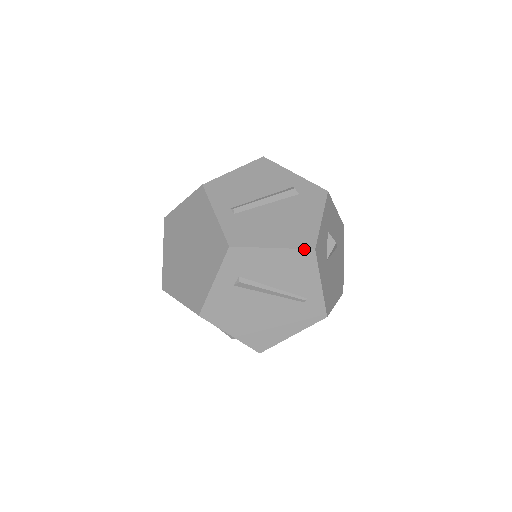
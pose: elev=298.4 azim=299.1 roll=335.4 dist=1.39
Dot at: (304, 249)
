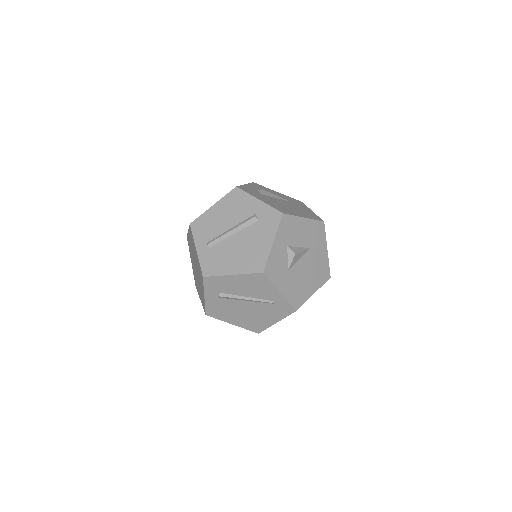
Dot at: (255, 273)
